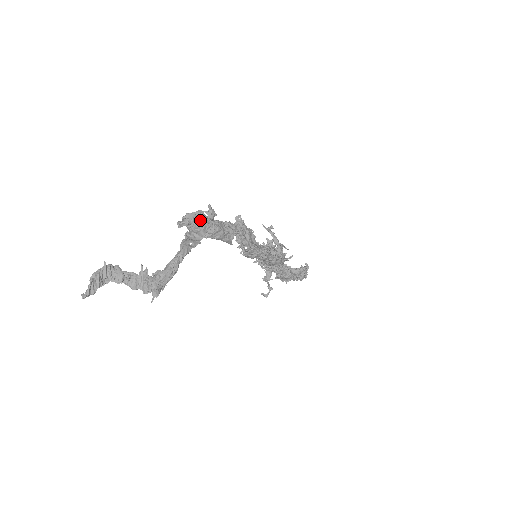
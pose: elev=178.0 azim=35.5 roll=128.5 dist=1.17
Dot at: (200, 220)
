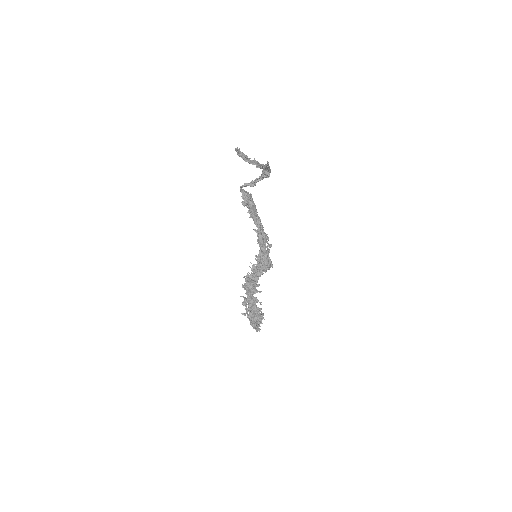
Dot at: occluded
